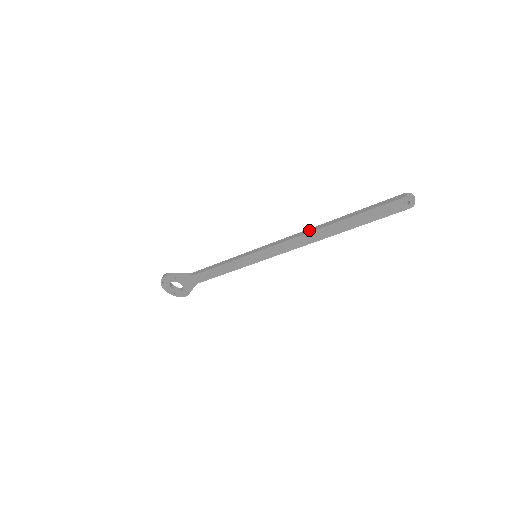
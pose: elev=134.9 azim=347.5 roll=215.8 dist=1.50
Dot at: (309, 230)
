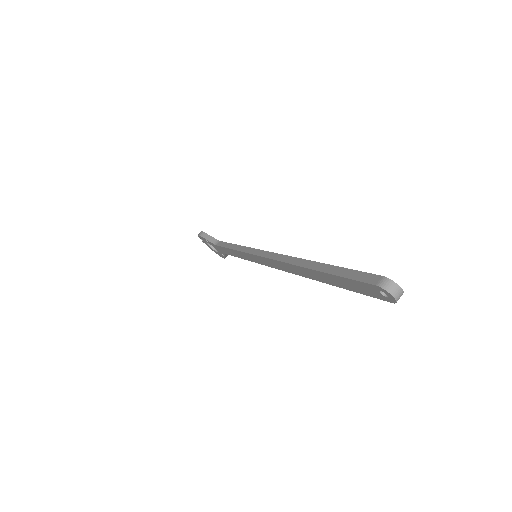
Dot at: (288, 259)
